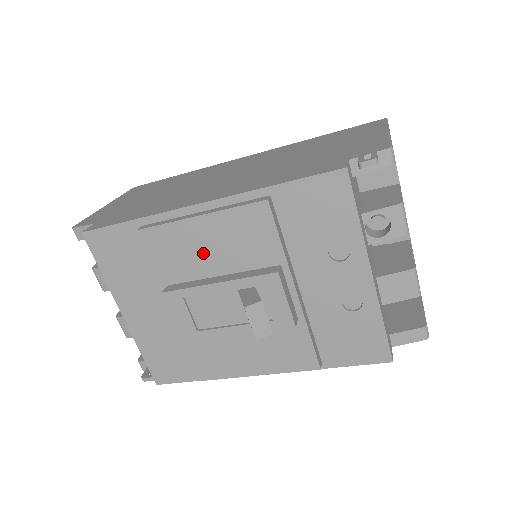
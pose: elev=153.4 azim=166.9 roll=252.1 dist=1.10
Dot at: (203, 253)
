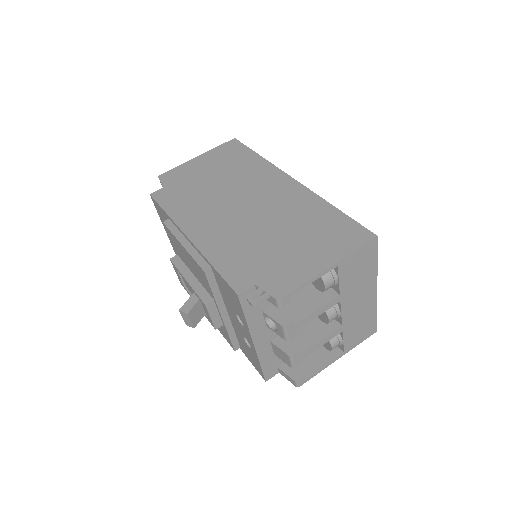
Dot at: (186, 260)
